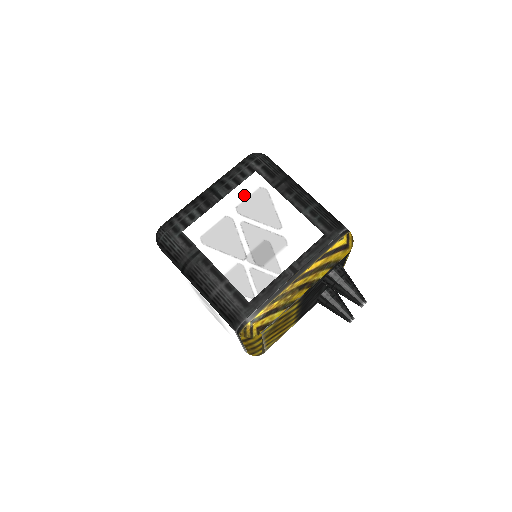
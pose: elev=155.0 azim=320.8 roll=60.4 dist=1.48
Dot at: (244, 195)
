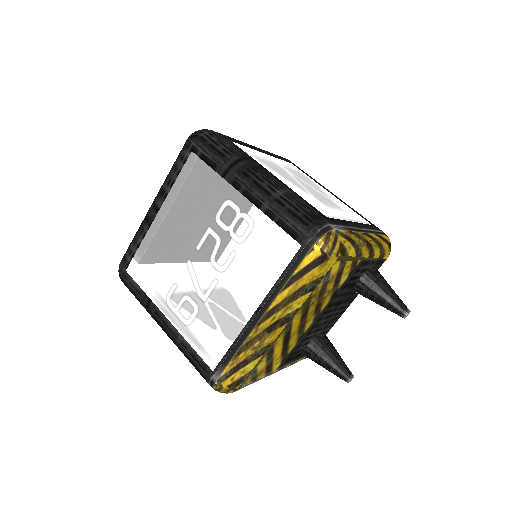
Dot at: (287, 165)
